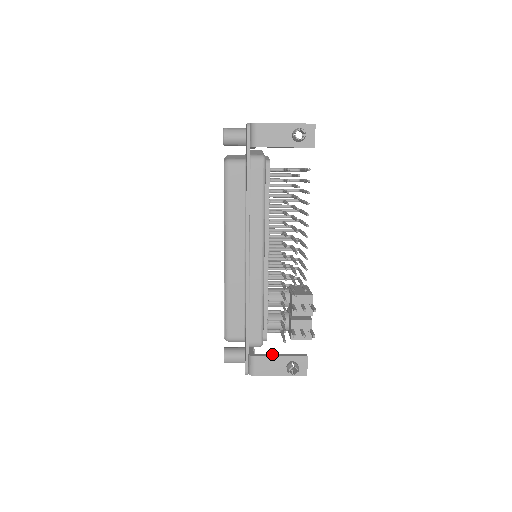
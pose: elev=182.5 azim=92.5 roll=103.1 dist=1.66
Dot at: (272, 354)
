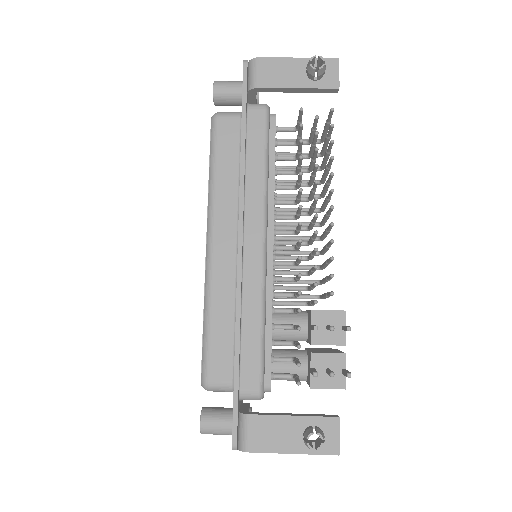
Dot at: (278, 413)
